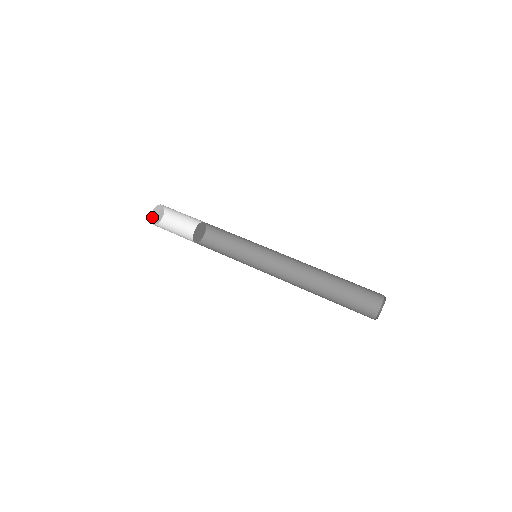
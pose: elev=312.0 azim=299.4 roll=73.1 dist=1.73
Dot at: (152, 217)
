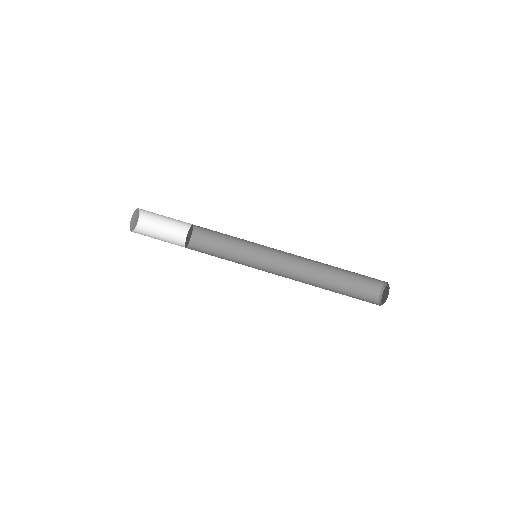
Dot at: (131, 228)
